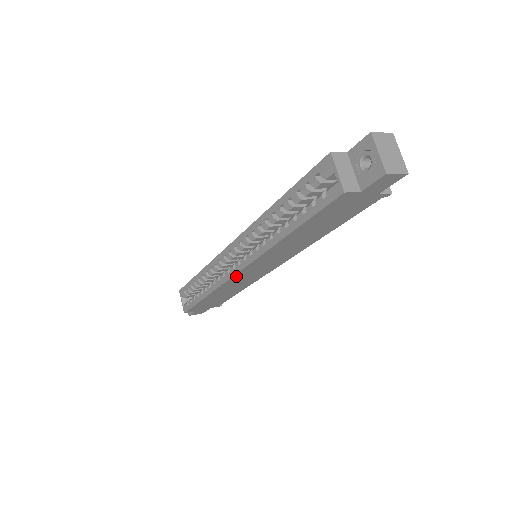
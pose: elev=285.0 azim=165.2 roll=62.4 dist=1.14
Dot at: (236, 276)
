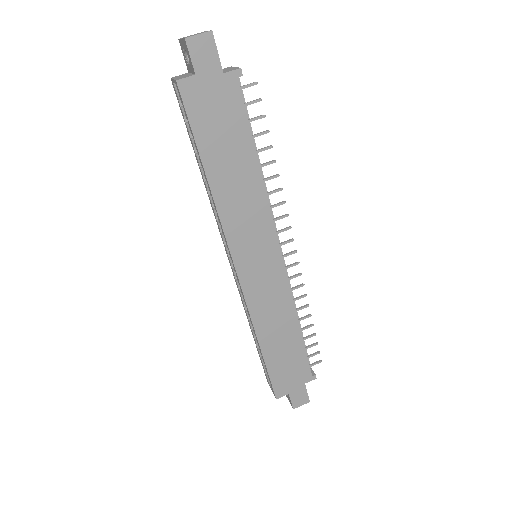
Dot at: (245, 283)
